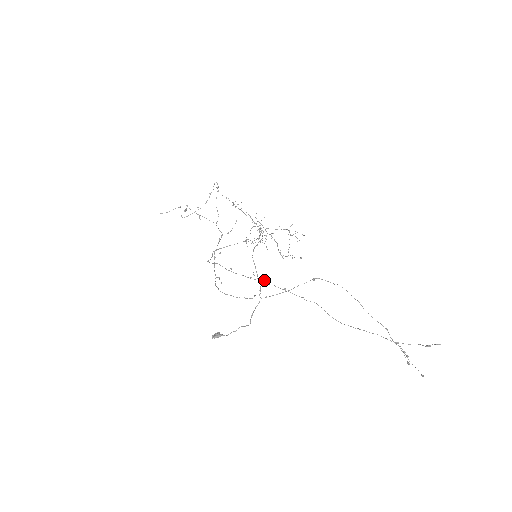
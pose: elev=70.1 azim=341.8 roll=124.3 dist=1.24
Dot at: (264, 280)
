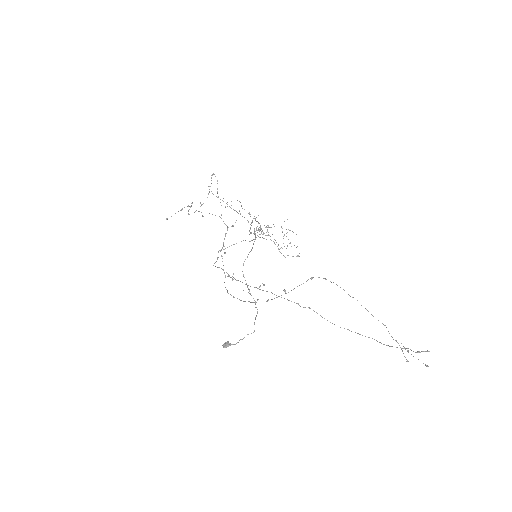
Dot at: (263, 285)
